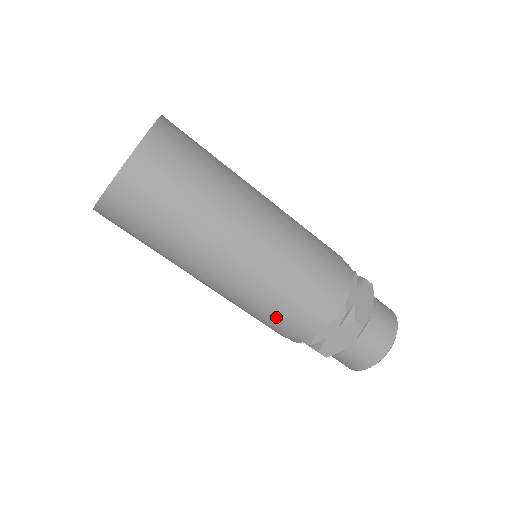
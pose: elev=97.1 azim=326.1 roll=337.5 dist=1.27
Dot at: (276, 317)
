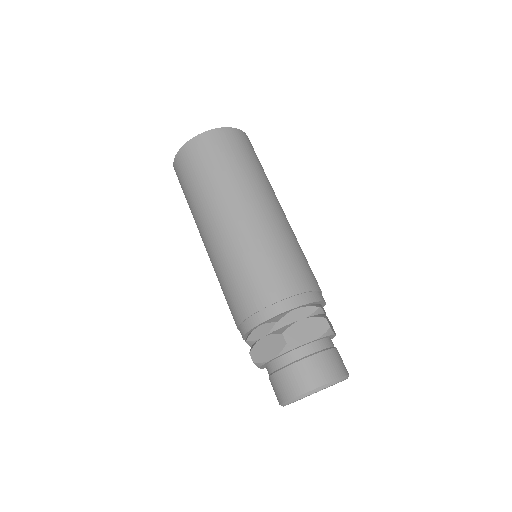
Dot at: (230, 296)
